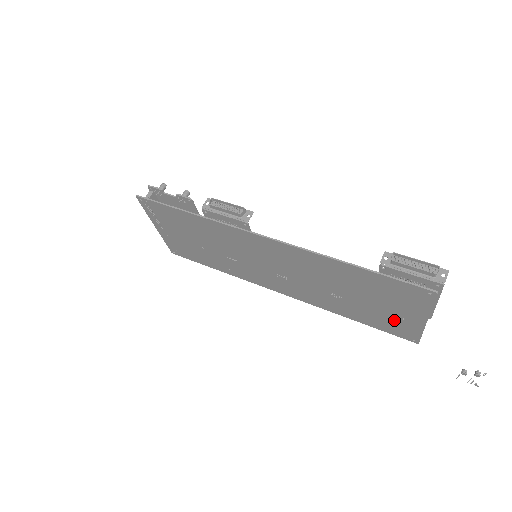
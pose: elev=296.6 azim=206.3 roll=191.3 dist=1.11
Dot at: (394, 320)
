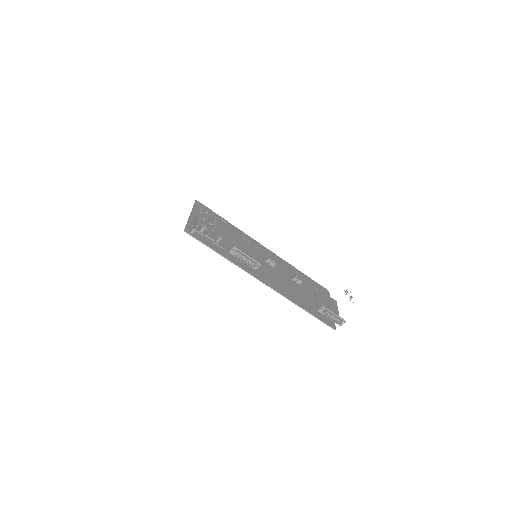
Dot at: occluded
